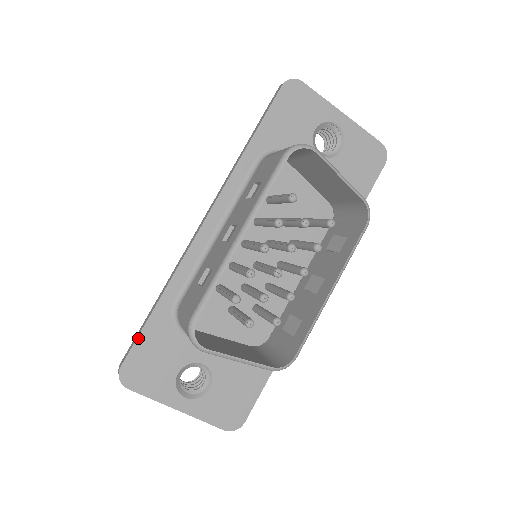
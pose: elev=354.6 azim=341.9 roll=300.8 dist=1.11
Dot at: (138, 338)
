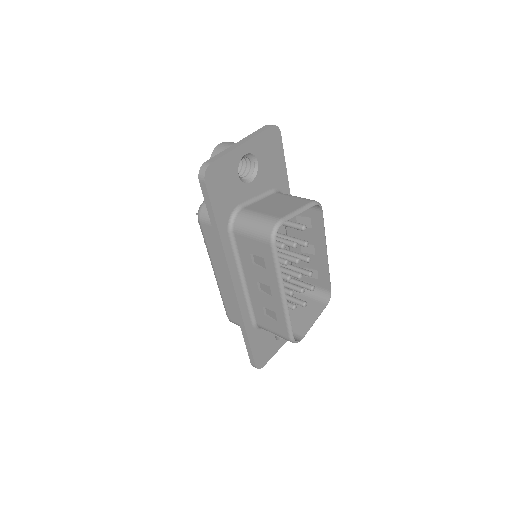
Dot at: (252, 352)
